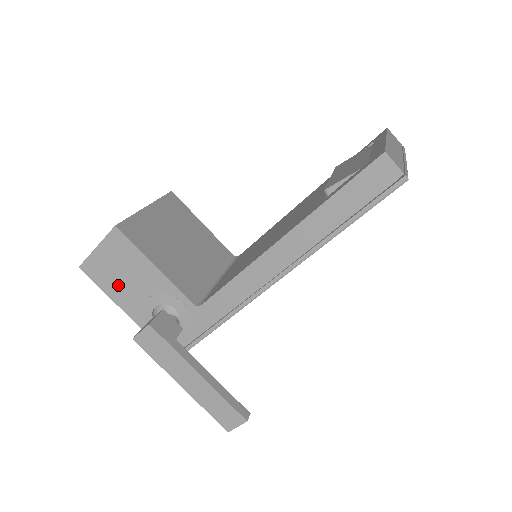
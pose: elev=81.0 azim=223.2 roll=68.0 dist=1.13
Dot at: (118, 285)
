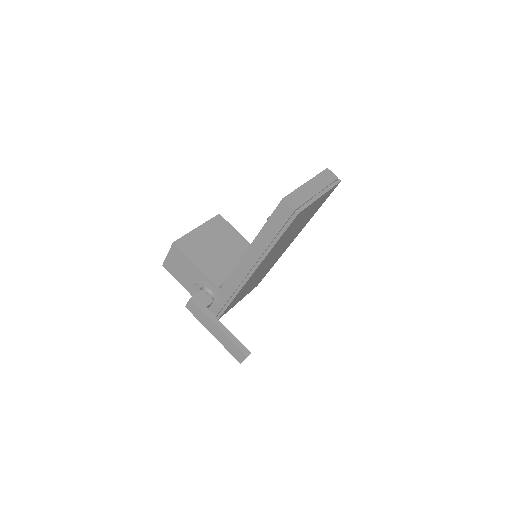
Dot at: (181, 275)
